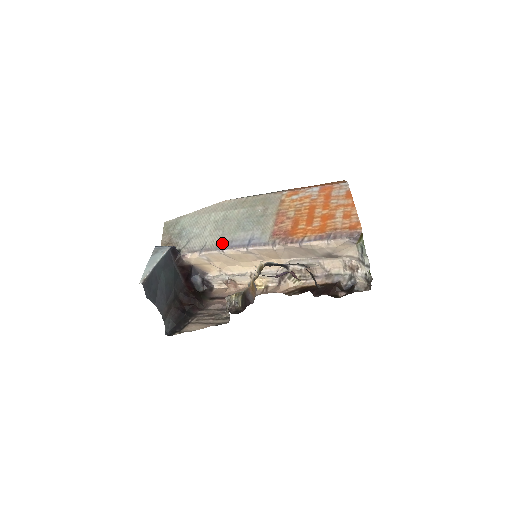
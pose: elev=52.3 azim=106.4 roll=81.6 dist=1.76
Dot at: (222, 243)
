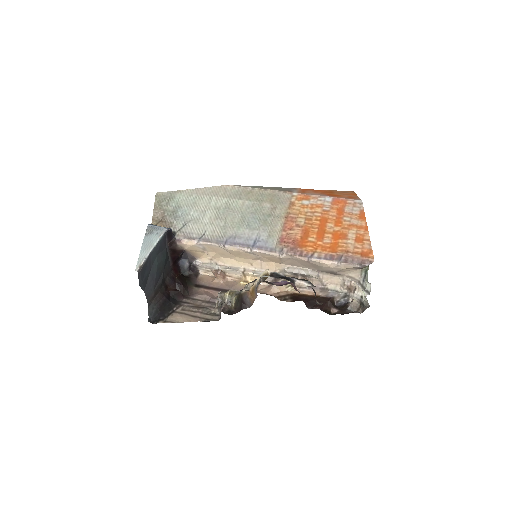
Dot at: (224, 237)
